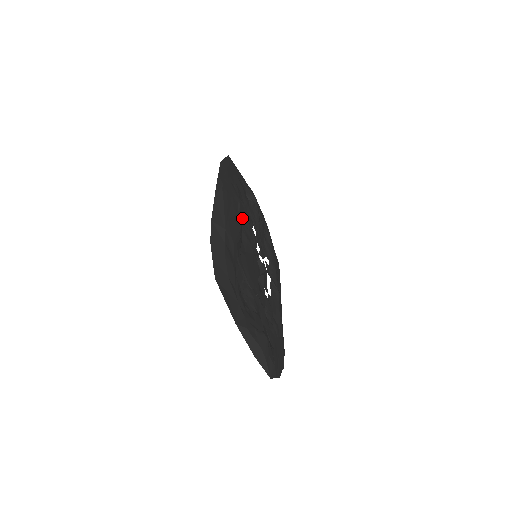
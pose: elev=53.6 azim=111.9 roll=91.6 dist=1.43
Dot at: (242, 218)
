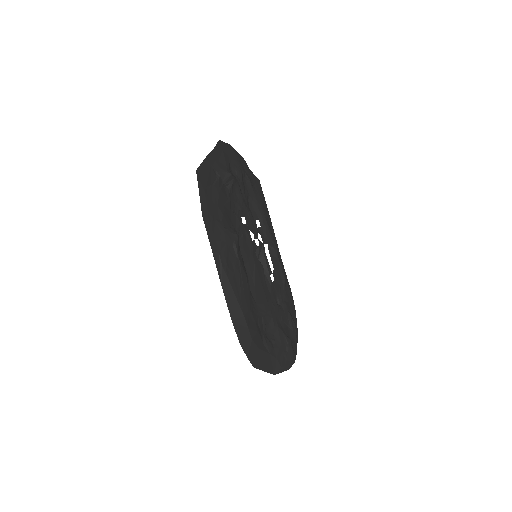
Dot at: (239, 249)
